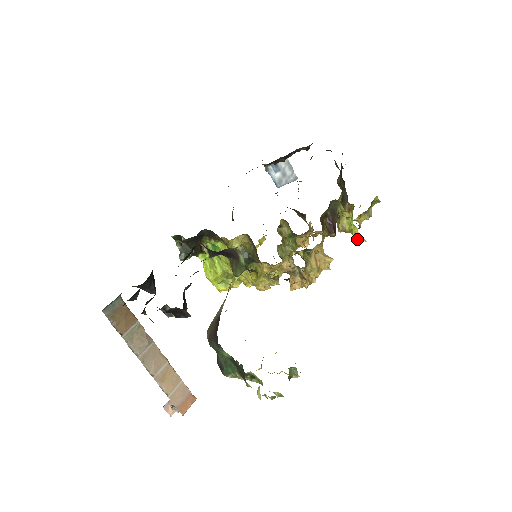
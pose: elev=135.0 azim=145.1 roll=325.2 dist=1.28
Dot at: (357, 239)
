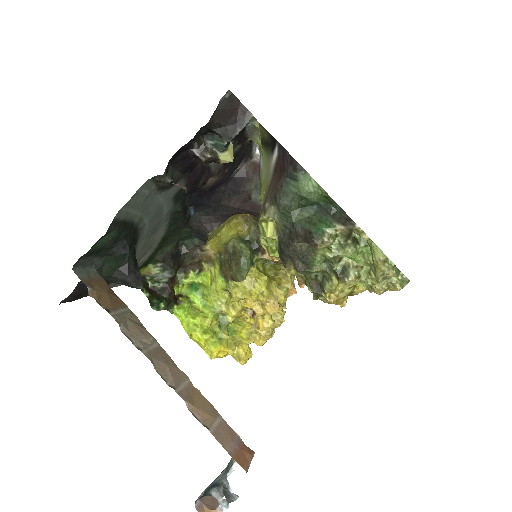
Dot at: occluded
